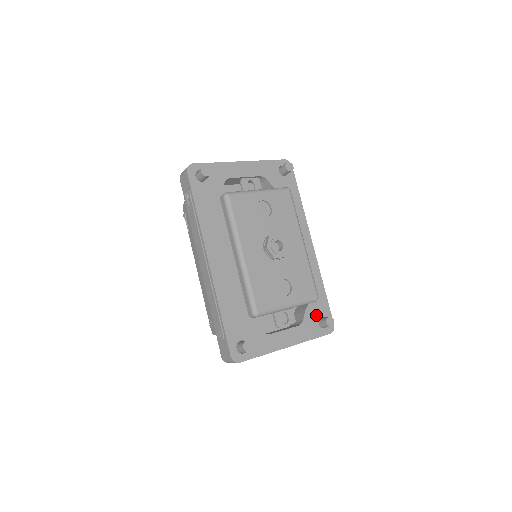
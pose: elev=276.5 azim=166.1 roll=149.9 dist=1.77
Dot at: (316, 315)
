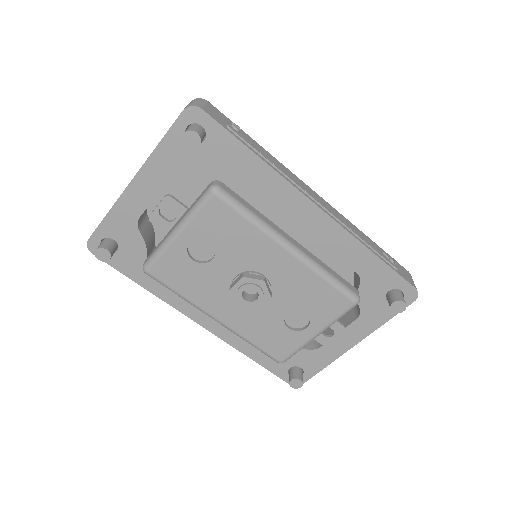
Dot at: (378, 294)
